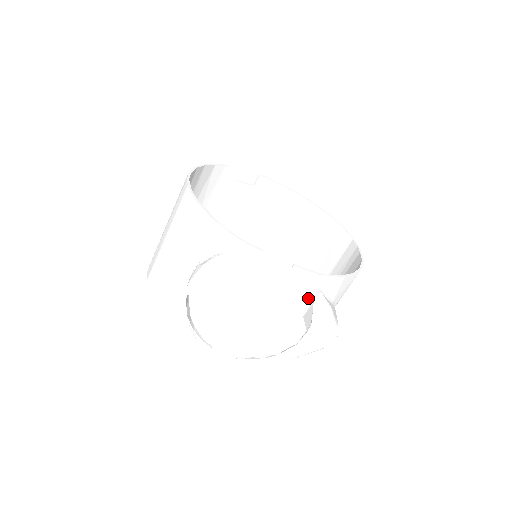
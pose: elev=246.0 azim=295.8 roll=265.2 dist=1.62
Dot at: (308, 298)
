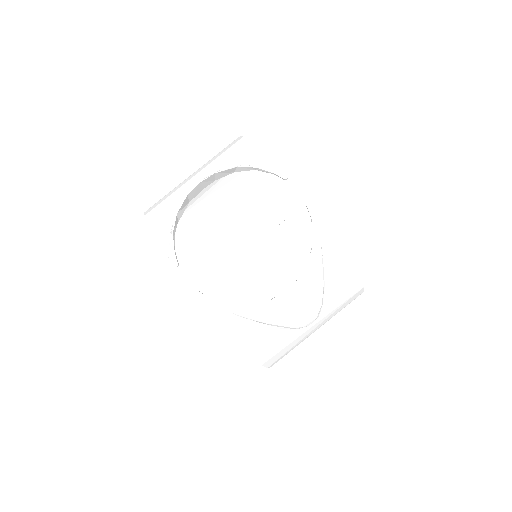
Dot at: occluded
